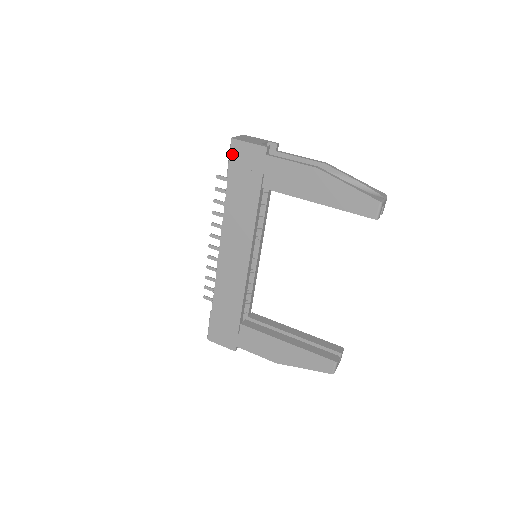
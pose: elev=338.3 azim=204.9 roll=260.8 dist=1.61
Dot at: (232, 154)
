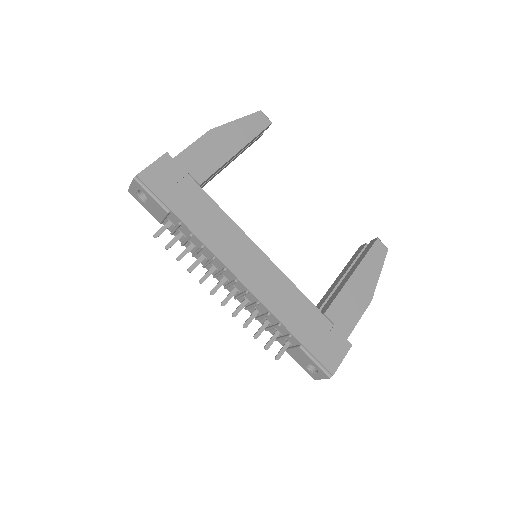
Dot at: (150, 187)
